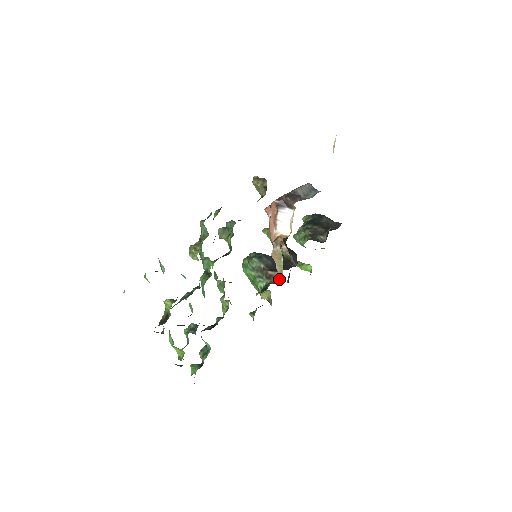
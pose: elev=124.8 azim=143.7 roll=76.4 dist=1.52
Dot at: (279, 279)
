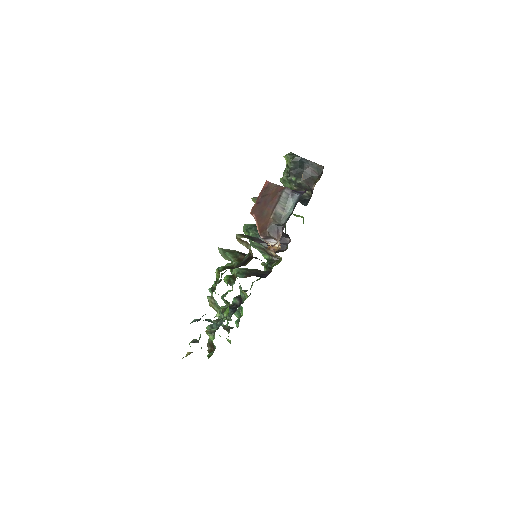
Dot at: (279, 257)
